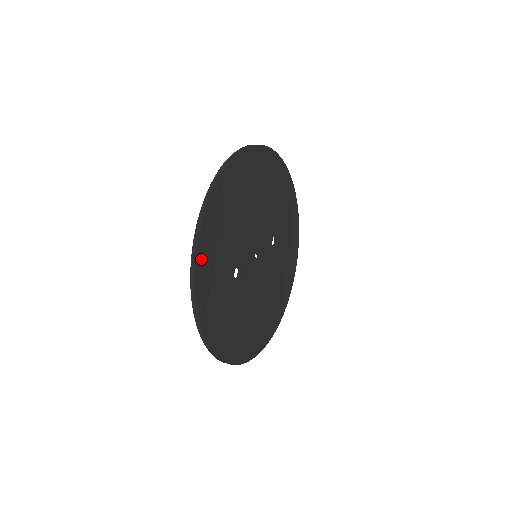
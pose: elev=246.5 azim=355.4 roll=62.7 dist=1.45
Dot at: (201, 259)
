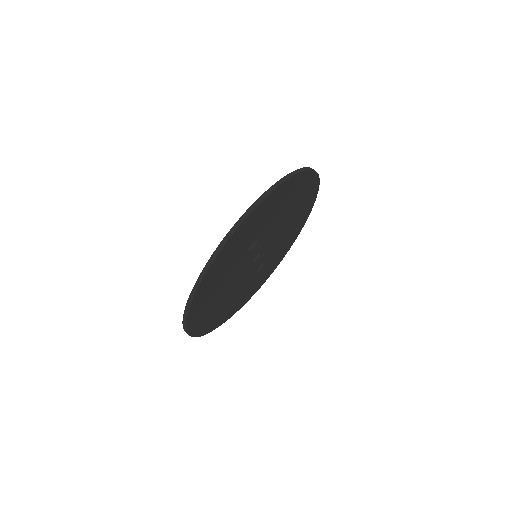
Dot at: (273, 195)
